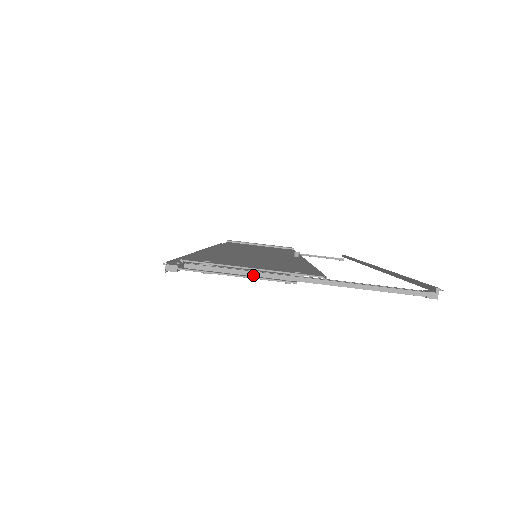
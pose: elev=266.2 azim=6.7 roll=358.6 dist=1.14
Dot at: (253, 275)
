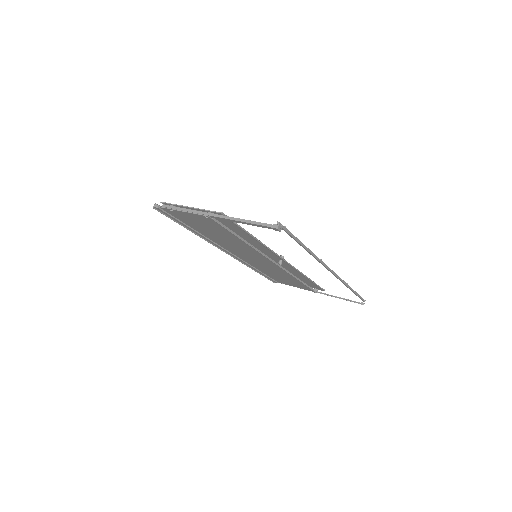
Dot at: (190, 211)
